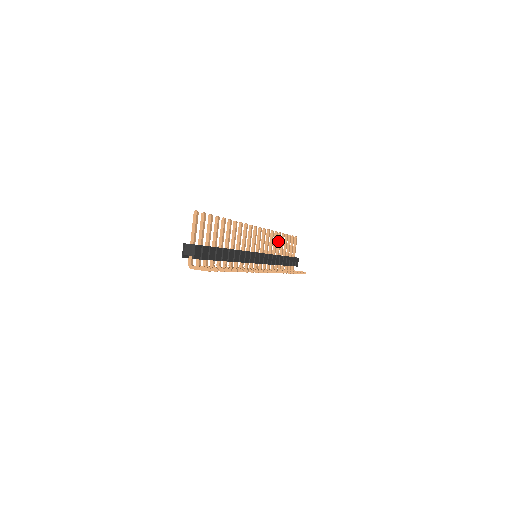
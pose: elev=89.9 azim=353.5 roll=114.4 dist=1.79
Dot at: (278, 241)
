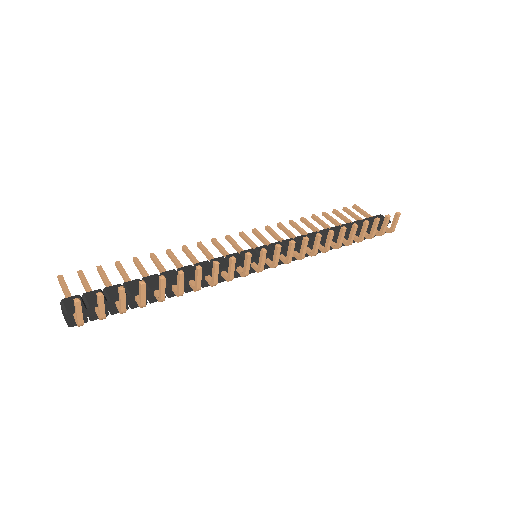
Dot at: (307, 226)
